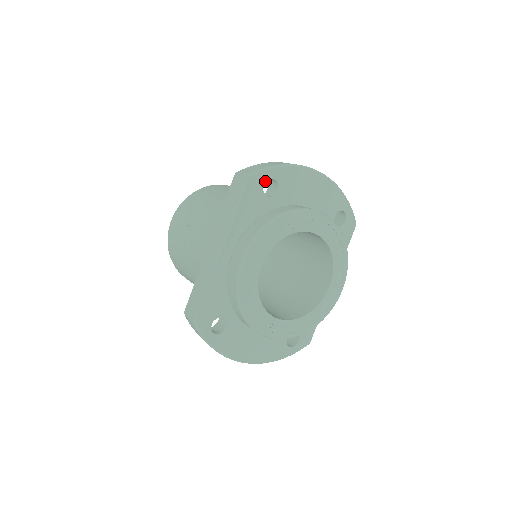
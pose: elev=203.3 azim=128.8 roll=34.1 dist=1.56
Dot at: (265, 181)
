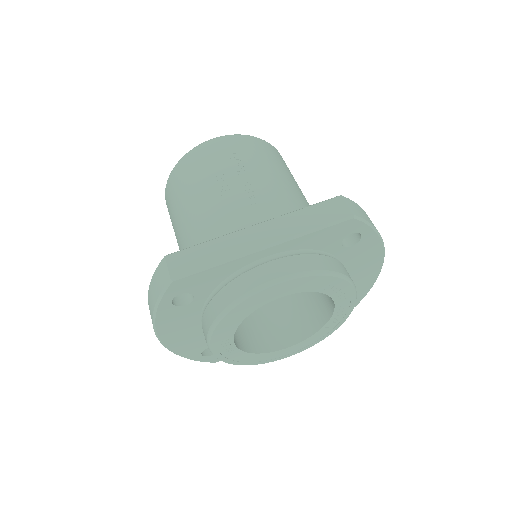
Dot at: (356, 231)
